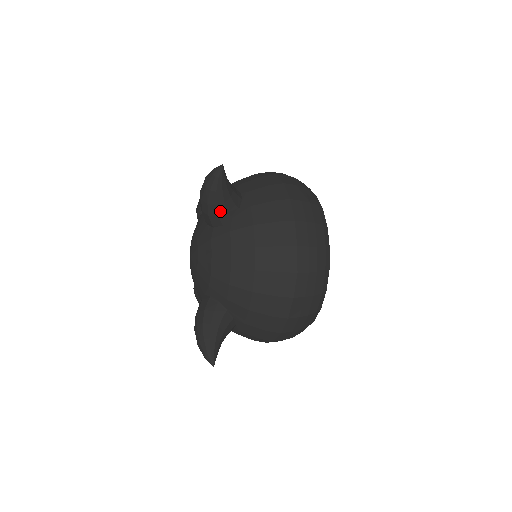
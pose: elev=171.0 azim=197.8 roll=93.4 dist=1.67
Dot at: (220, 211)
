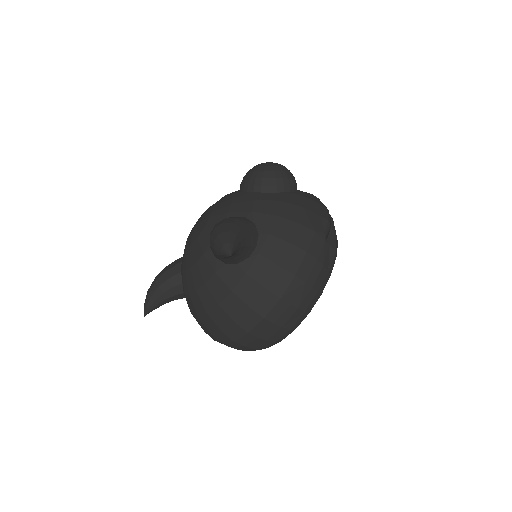
Dot at: (218, 257)
